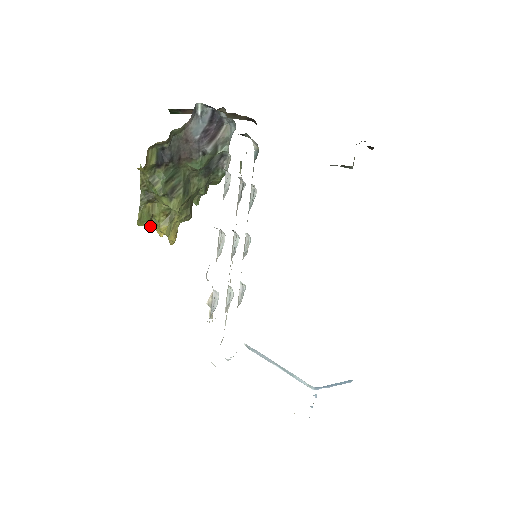
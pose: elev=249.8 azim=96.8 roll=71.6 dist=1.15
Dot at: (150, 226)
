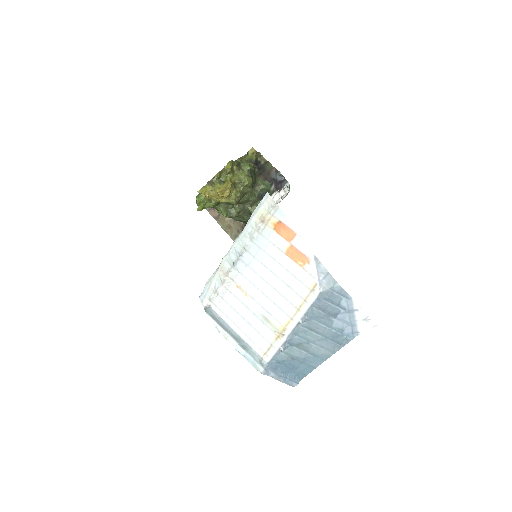
Dot at: (197, 191)
